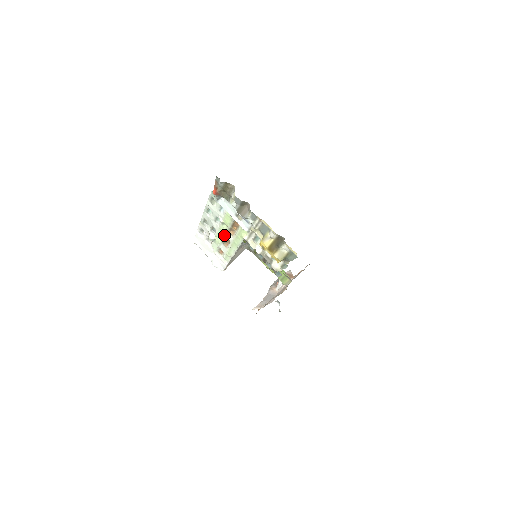
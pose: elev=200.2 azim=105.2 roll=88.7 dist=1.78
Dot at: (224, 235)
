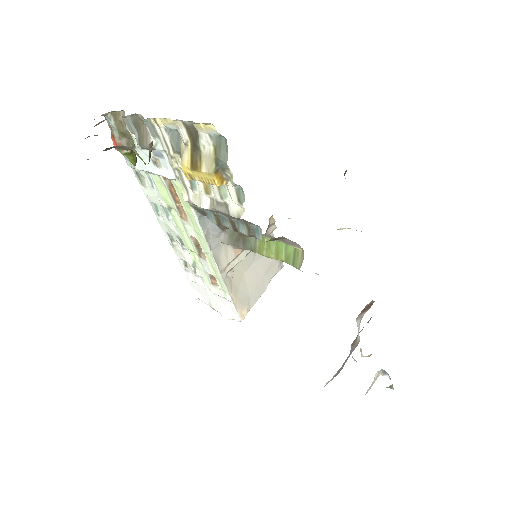
Dot at: (187, 235)
